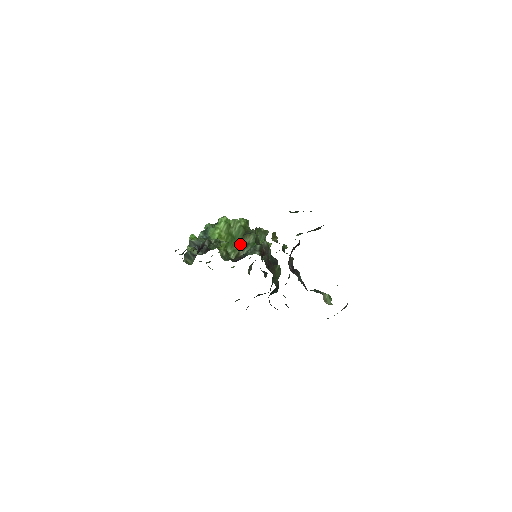
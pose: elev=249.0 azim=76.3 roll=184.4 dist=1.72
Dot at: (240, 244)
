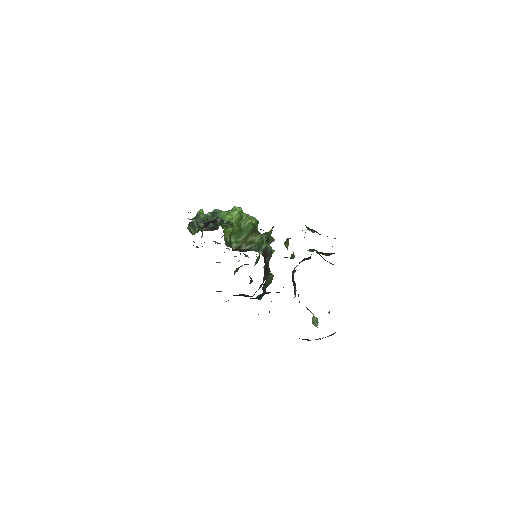
Dot at: (245, 239)
